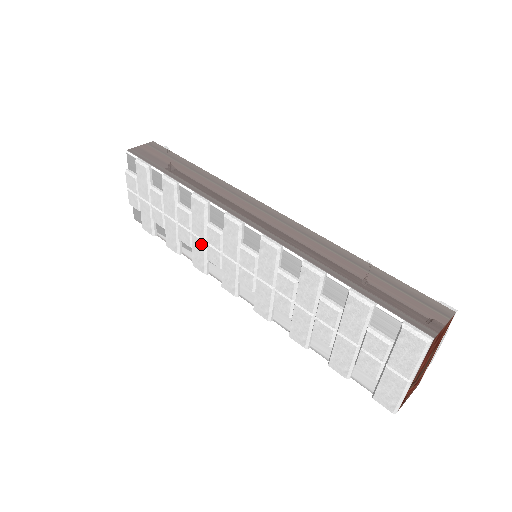
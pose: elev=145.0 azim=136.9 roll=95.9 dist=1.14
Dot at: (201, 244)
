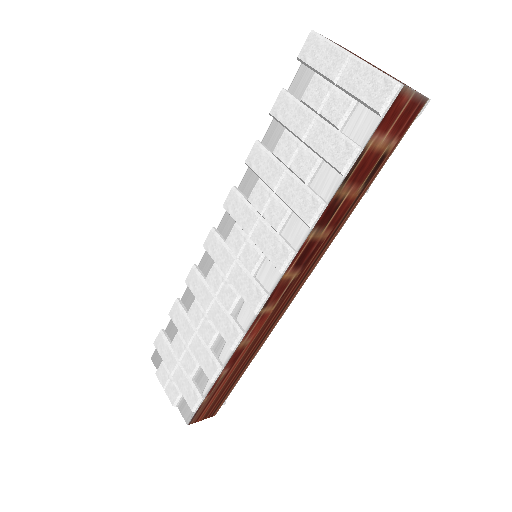
Dot at: (215, 307)
